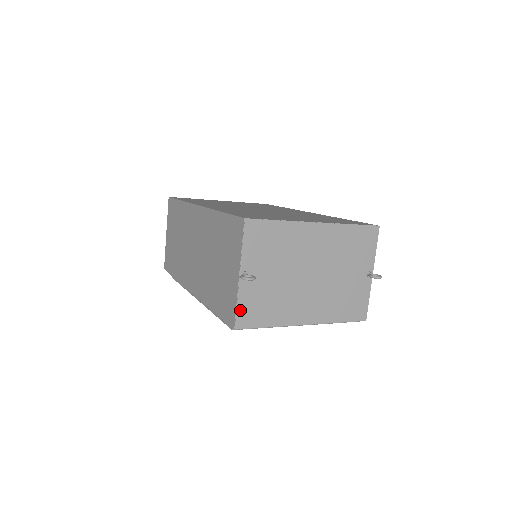
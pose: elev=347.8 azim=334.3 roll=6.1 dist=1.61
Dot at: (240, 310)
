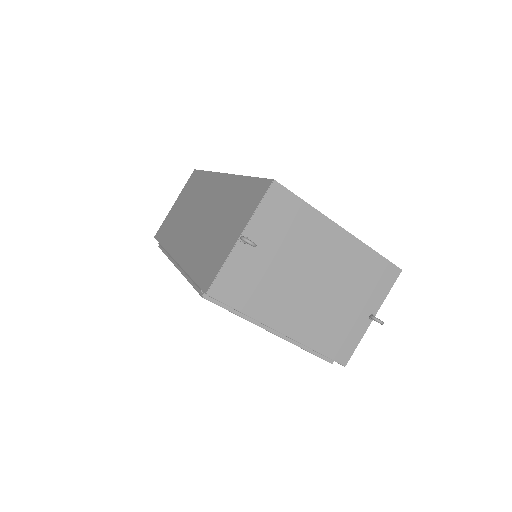
Dot at: (222, 276)
